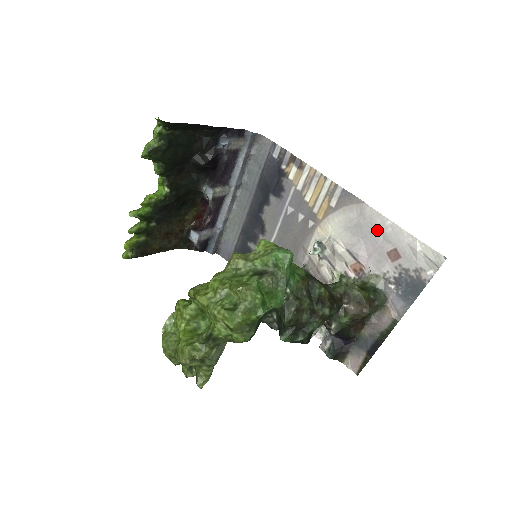
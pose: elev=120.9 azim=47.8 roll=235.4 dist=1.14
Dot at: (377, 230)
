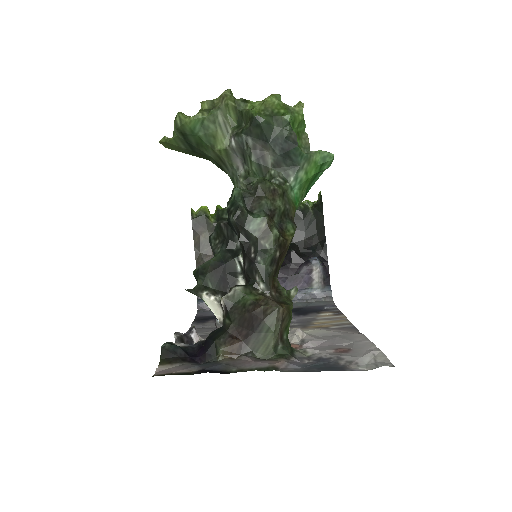
Dot at: (350, 340)
